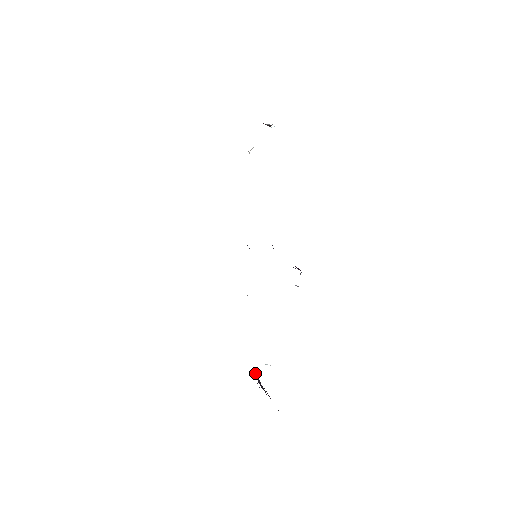
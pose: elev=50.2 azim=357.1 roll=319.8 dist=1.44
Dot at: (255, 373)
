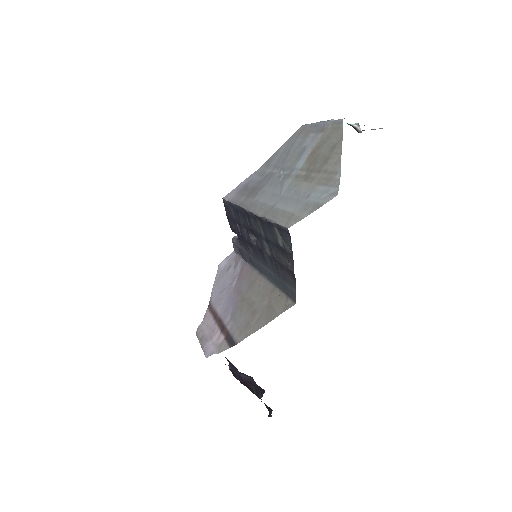
Dot at: (245, 374)
